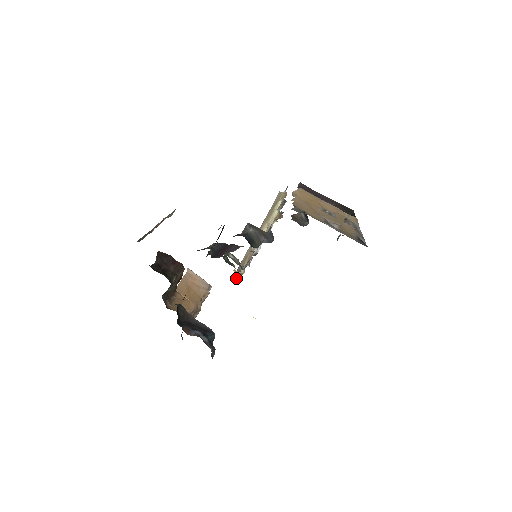
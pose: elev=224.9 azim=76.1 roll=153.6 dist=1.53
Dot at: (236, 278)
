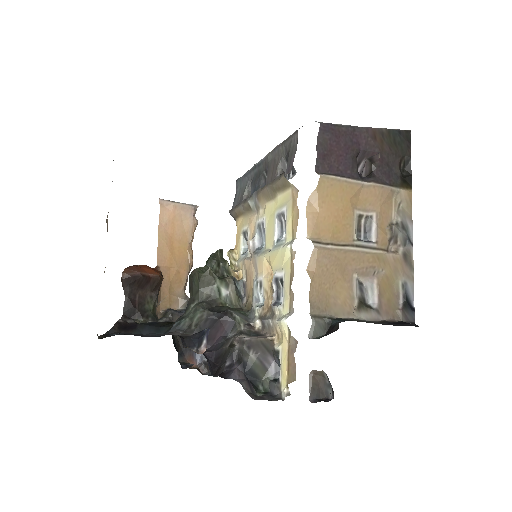
Dot at: (232, 268)
